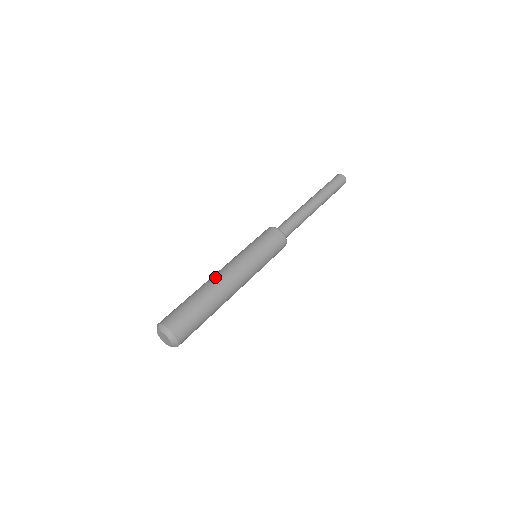
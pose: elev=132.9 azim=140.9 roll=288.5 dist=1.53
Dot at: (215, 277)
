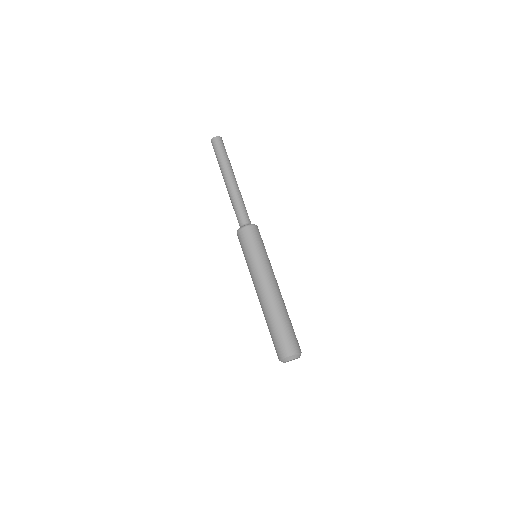
Dot at: (266, 299)
